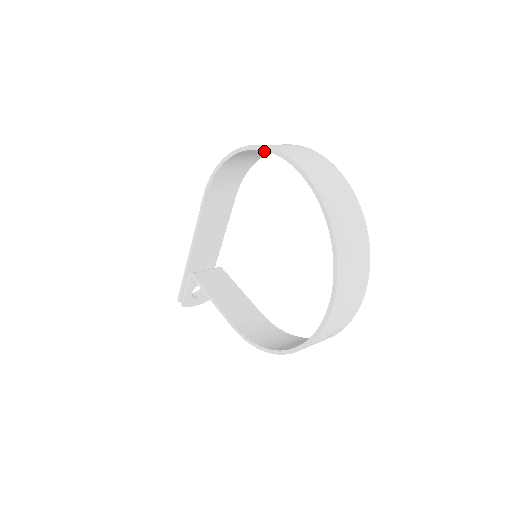
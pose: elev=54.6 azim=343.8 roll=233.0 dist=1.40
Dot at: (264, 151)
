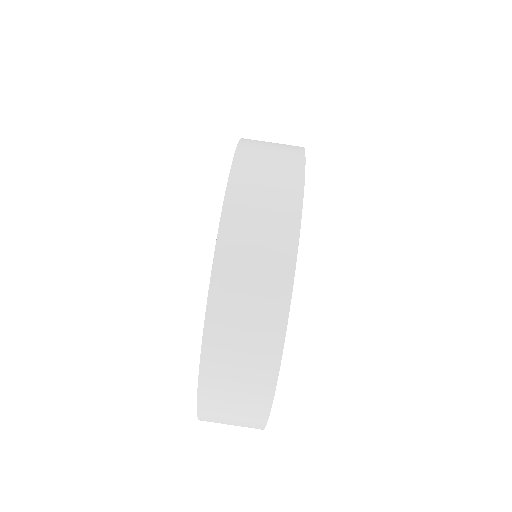
Dot at: (281, 189)
